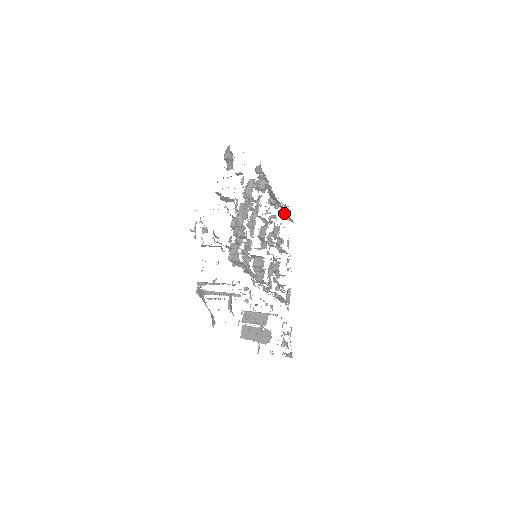
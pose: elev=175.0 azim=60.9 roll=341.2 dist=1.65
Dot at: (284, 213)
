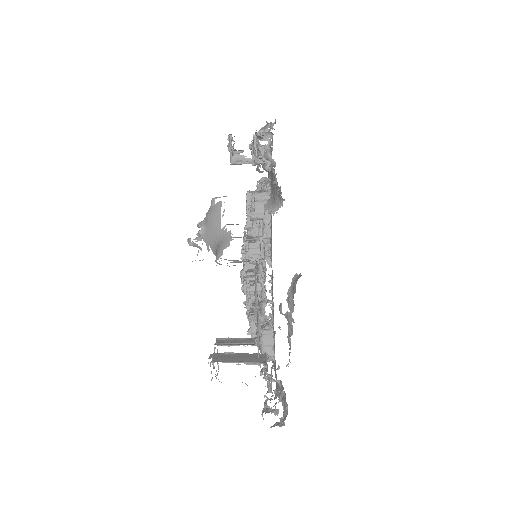
Dot at: occluded
